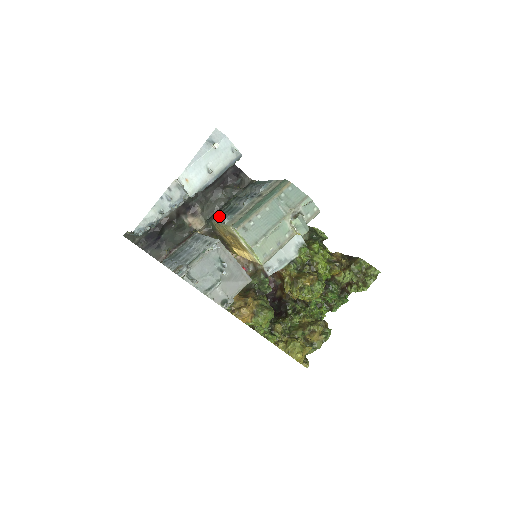
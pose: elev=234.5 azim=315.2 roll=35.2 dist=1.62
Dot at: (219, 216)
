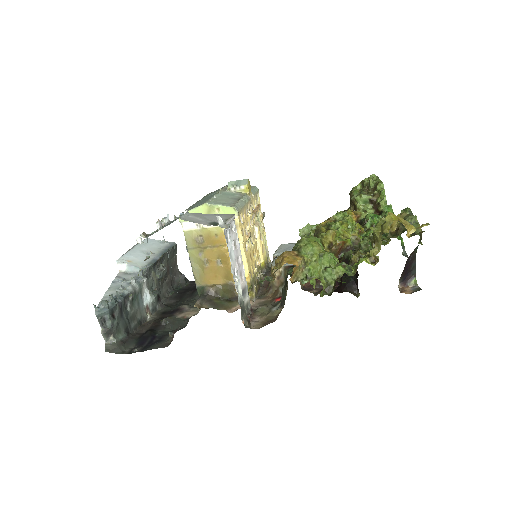
Dot at: occluded
